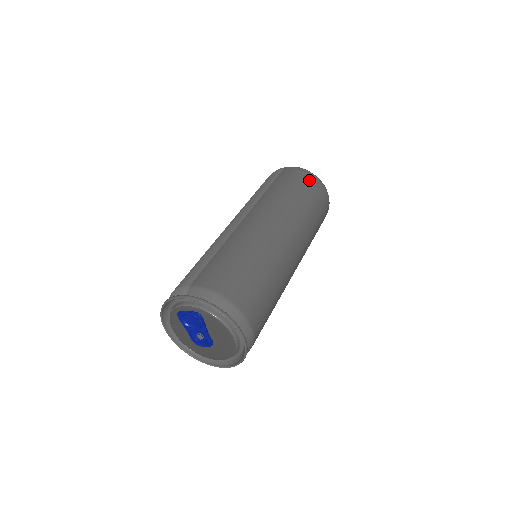
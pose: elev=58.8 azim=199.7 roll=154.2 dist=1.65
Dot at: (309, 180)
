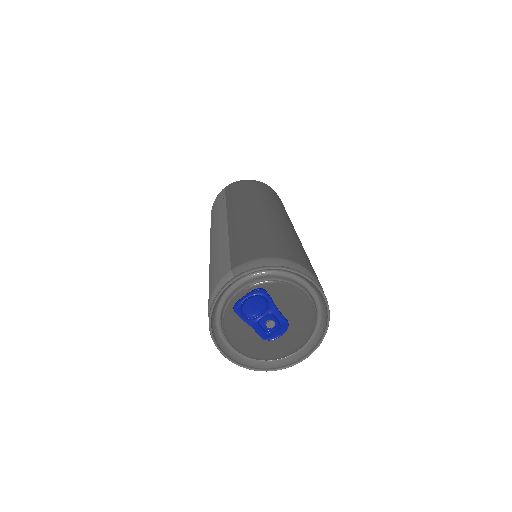
Dot at: (255, 183)
